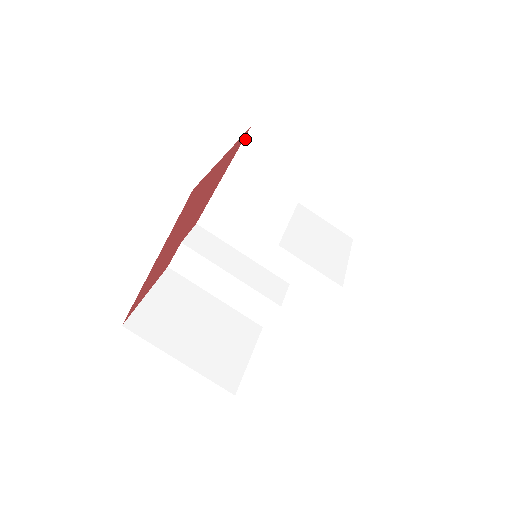
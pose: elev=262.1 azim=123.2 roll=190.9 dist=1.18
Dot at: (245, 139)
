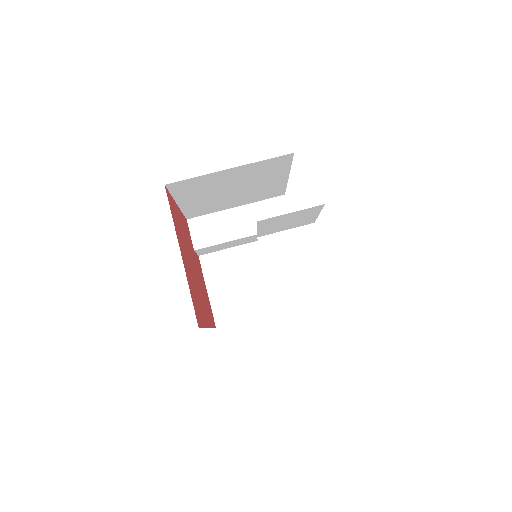
Dot at: (168, 189)
